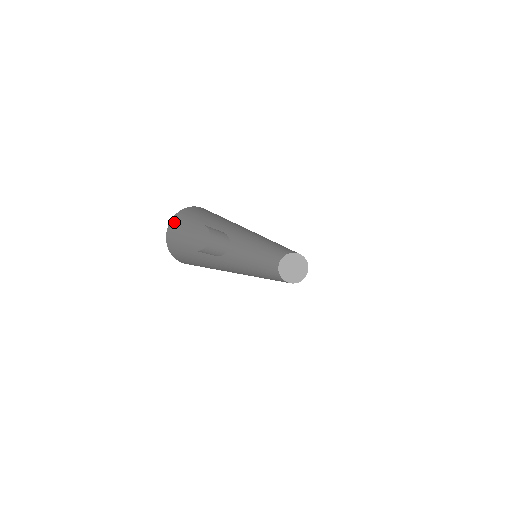
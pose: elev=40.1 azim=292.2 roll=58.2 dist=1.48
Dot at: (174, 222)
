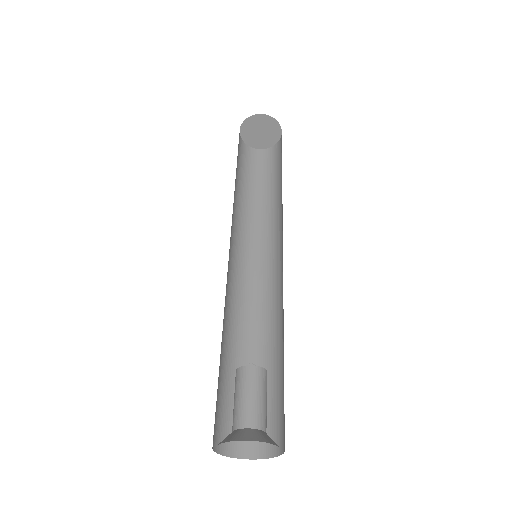
Dot at: (214, 441)
